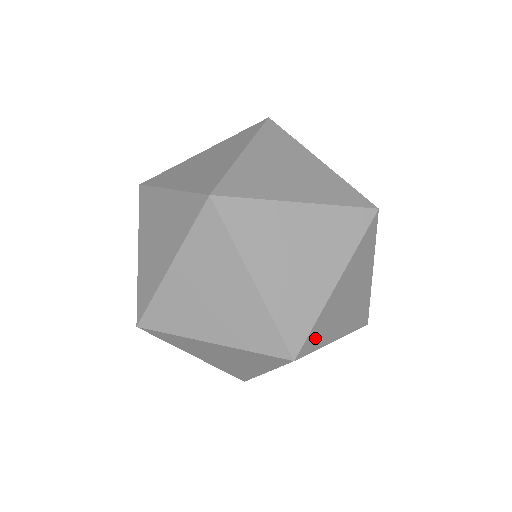
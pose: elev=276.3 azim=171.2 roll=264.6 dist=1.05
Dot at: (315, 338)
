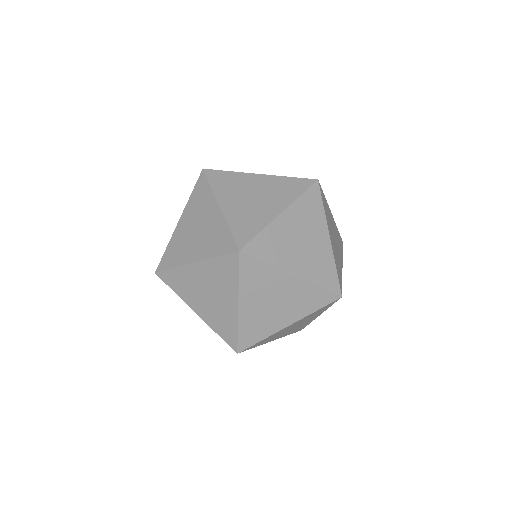
Dot at: (263, 248)
